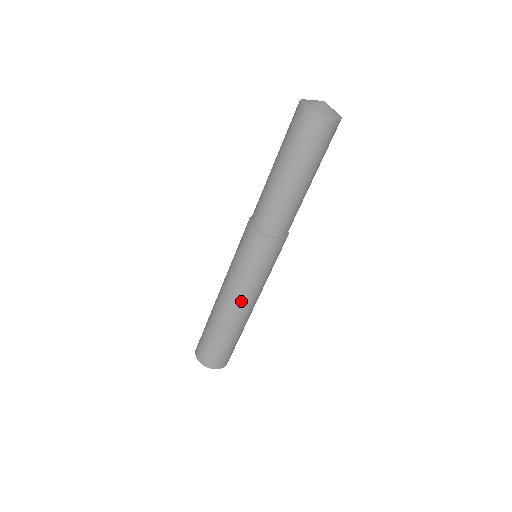
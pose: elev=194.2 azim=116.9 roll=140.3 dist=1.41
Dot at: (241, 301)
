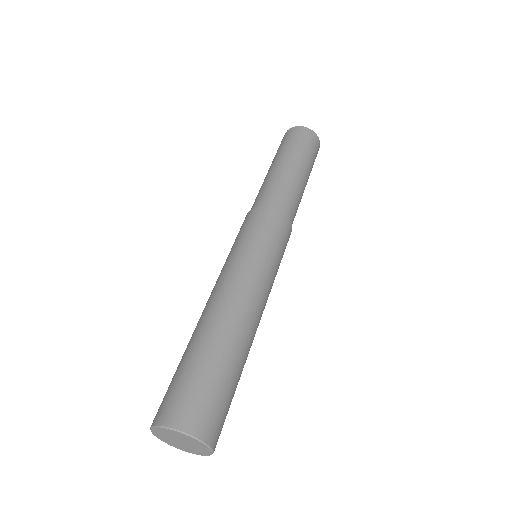
Dot at: (250, 290)
